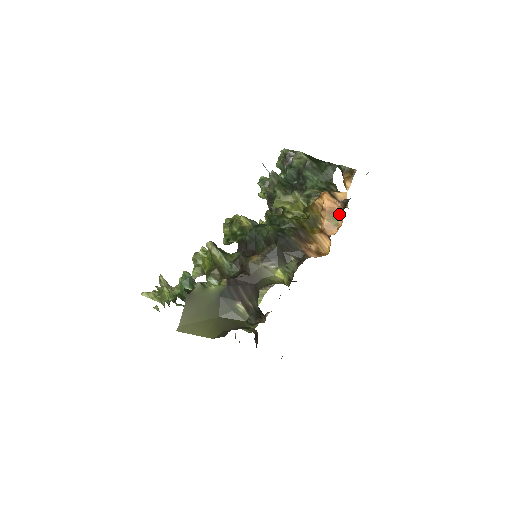
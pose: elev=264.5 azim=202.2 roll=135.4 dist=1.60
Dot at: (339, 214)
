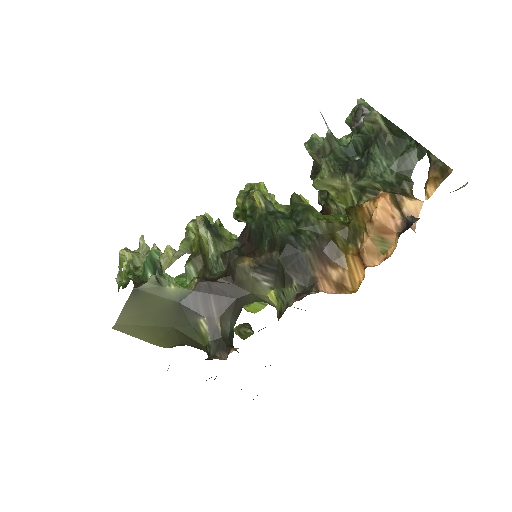
Dot at: (392, 237)
